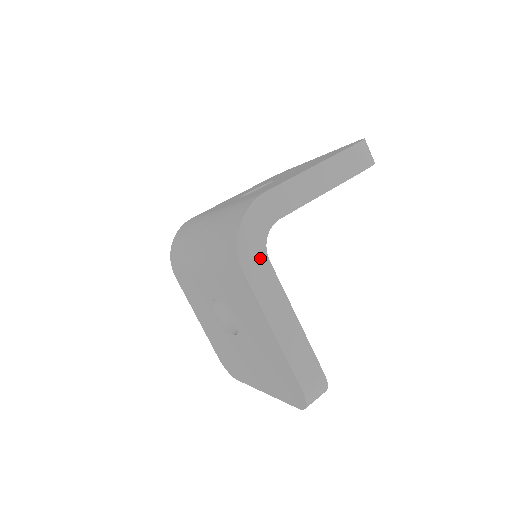
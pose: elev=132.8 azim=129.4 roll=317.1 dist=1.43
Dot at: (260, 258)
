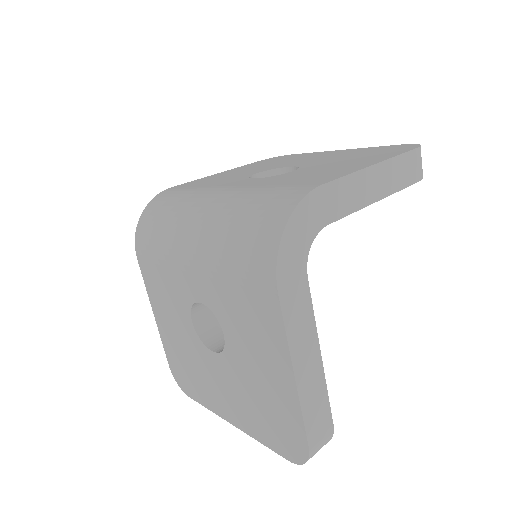
Dot at: (298, 272)
